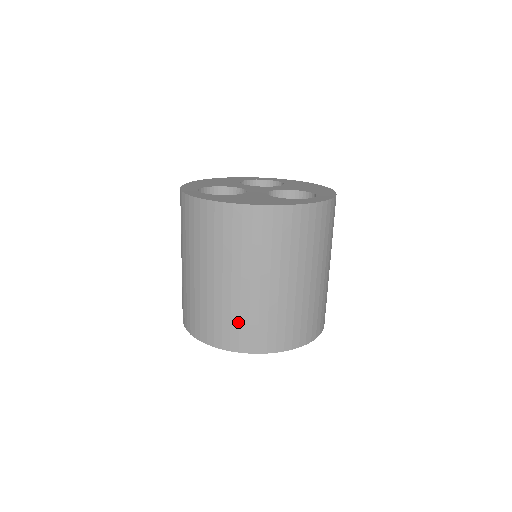
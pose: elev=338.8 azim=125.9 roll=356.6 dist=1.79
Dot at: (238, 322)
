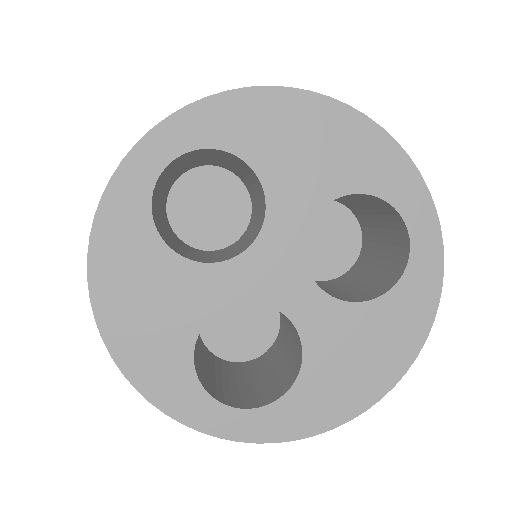
Dot at: occluded
